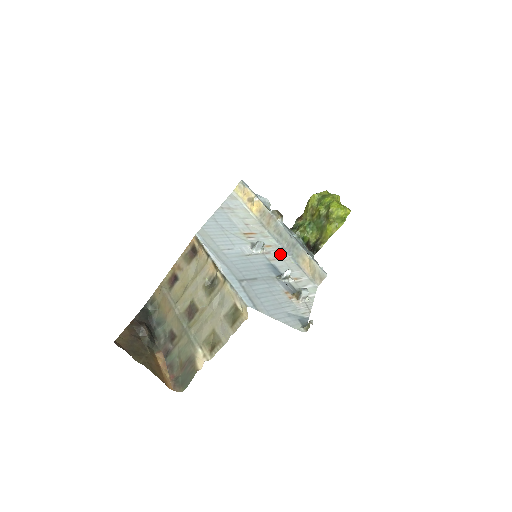
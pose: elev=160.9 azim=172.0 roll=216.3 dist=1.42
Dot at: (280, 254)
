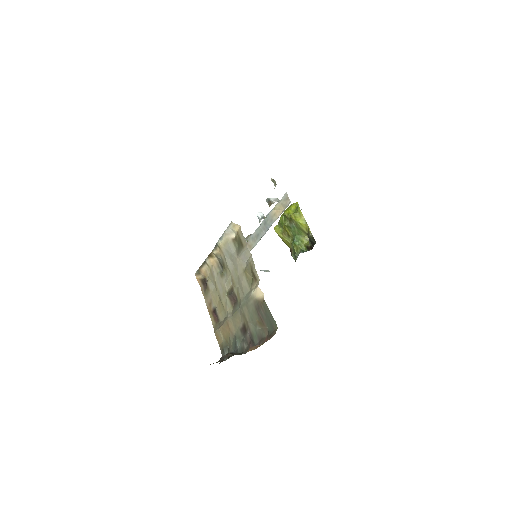
Dot at: occluded
